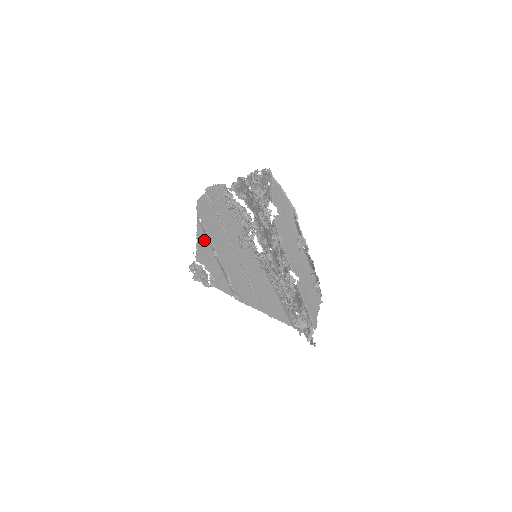
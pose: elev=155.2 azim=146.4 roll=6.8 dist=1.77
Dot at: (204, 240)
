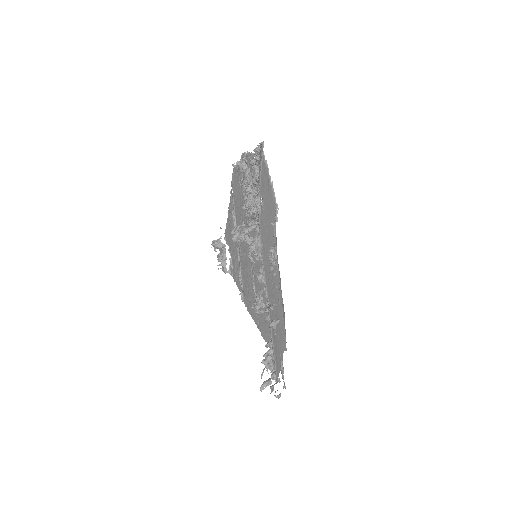
Dot at: occluded
